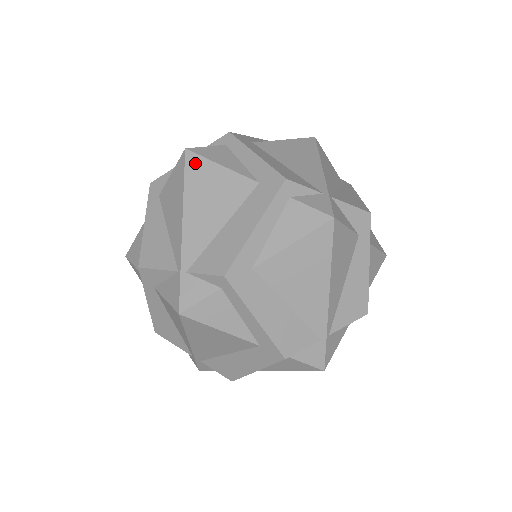
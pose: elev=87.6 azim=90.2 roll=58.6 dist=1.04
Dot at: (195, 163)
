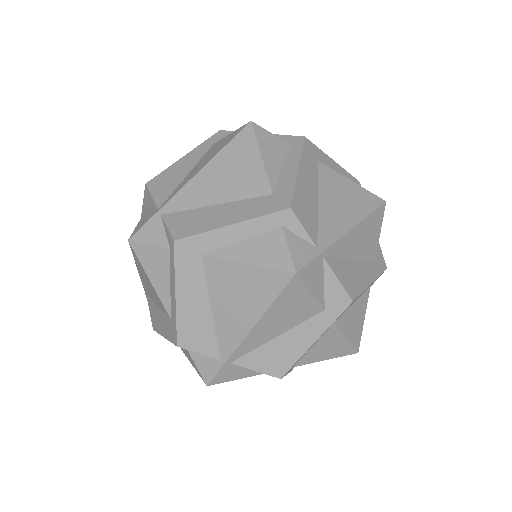
Dot at: (246, 138)
